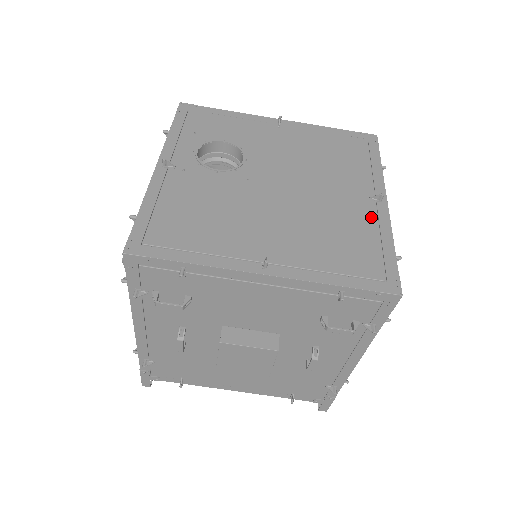
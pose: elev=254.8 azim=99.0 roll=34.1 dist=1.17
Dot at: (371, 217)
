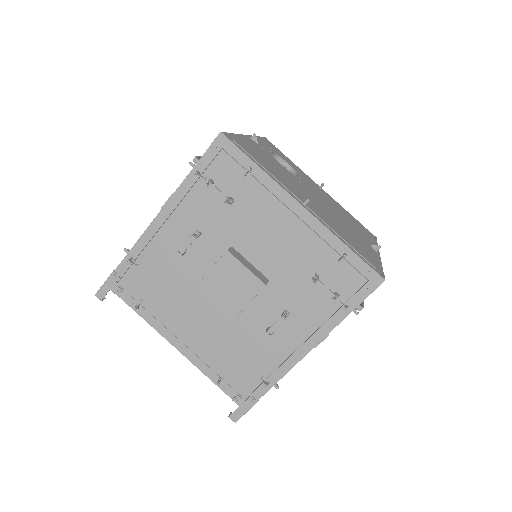
Dot at: (370, 249)
